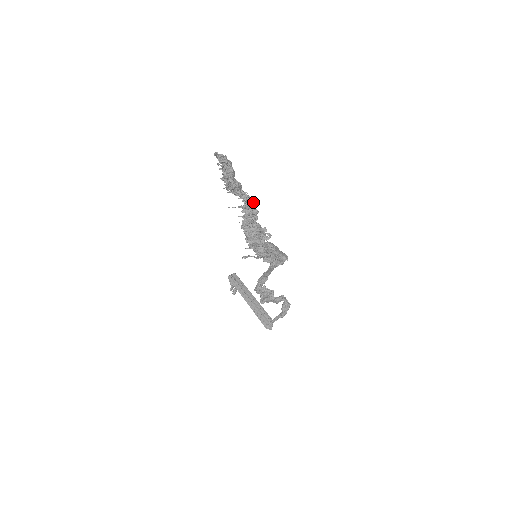
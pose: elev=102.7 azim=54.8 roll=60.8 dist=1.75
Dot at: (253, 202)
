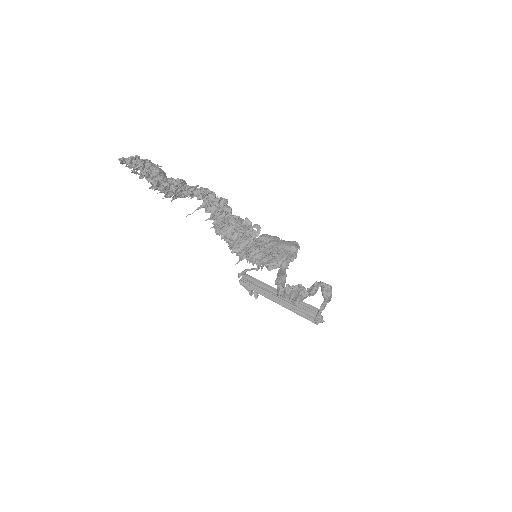
Dot at: (213, 192)
